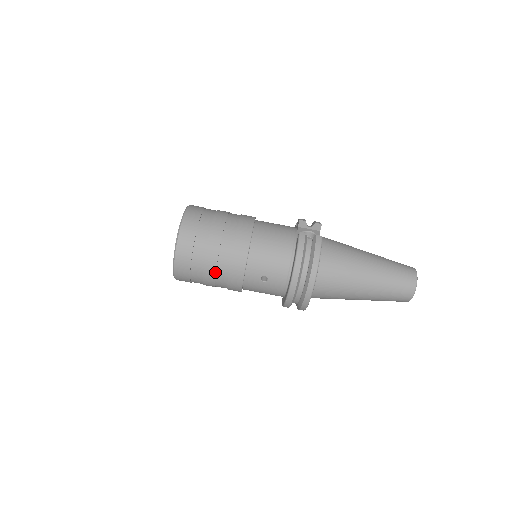
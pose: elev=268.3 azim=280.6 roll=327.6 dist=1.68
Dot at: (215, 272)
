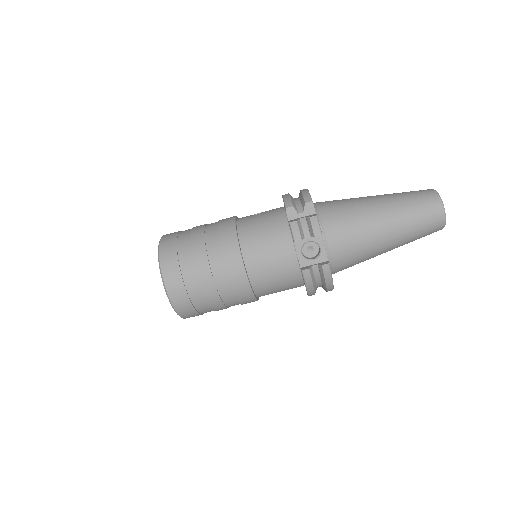
Dot at: occluded
